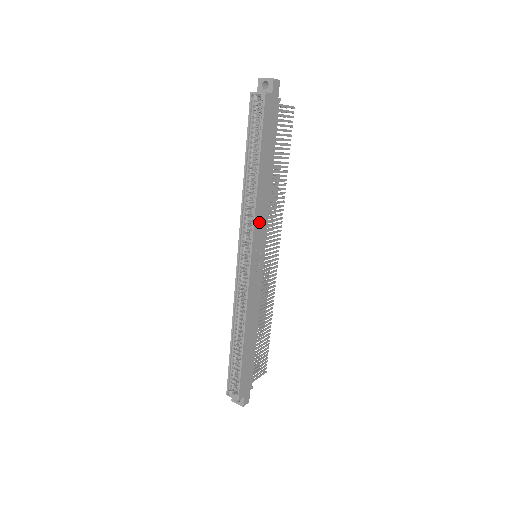
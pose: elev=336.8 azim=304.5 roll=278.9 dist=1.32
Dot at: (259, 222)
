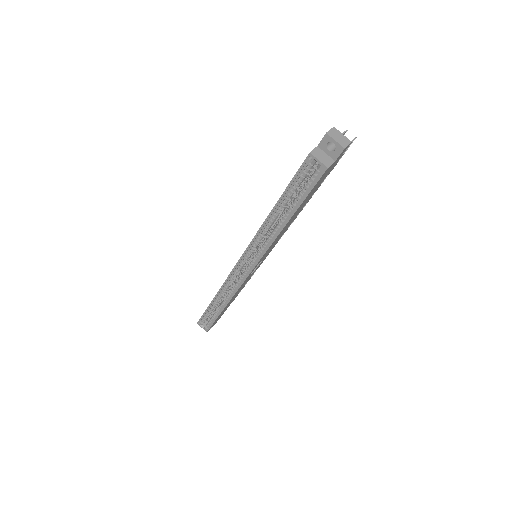
Dot at: (270, 248)
